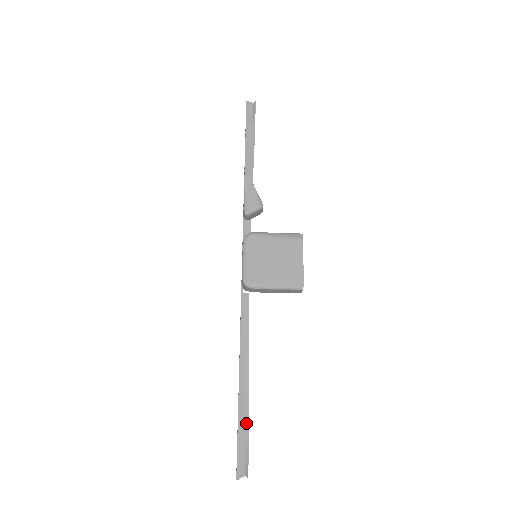
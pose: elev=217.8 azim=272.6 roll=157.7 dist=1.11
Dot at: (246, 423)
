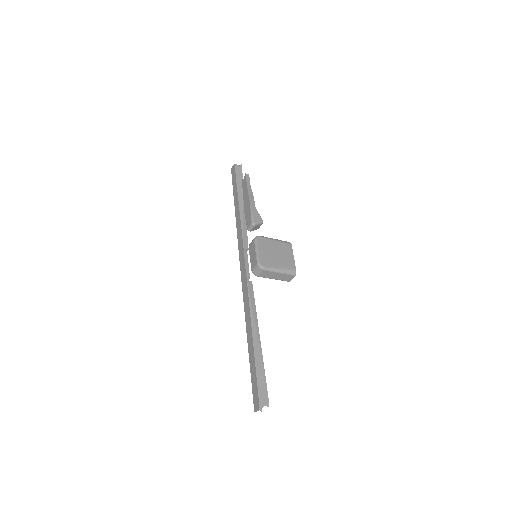
Dot at: (262, 367)
